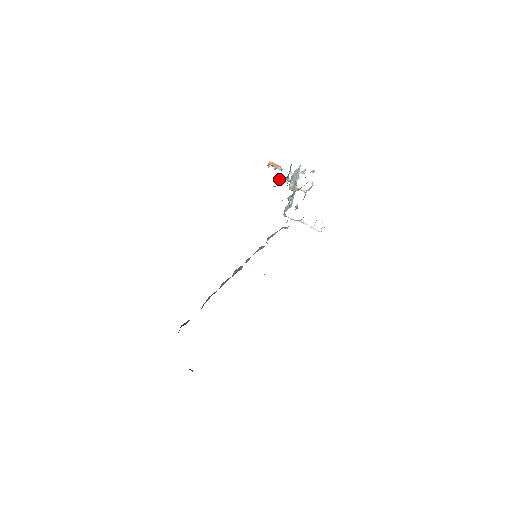
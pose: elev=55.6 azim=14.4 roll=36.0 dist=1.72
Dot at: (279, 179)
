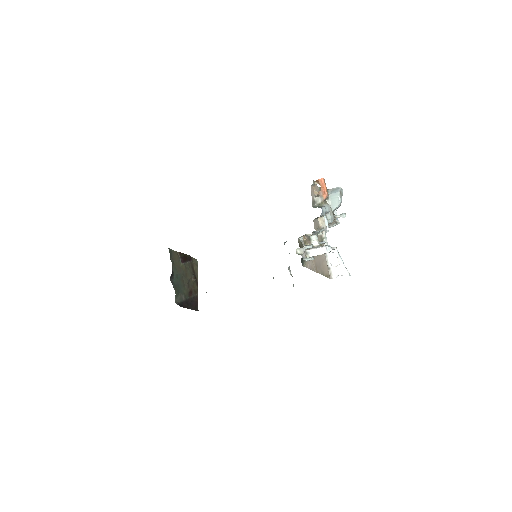
Dot at: (329, 198)
